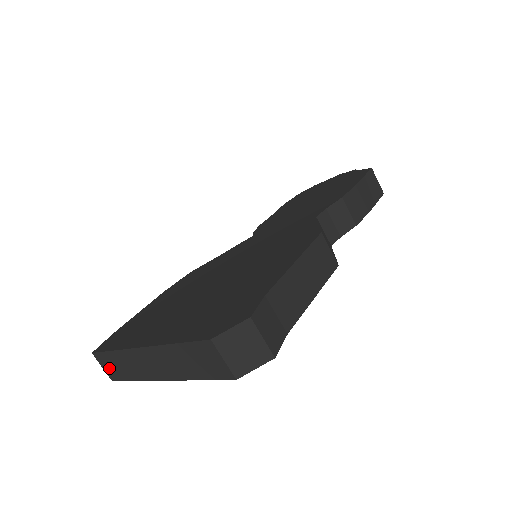
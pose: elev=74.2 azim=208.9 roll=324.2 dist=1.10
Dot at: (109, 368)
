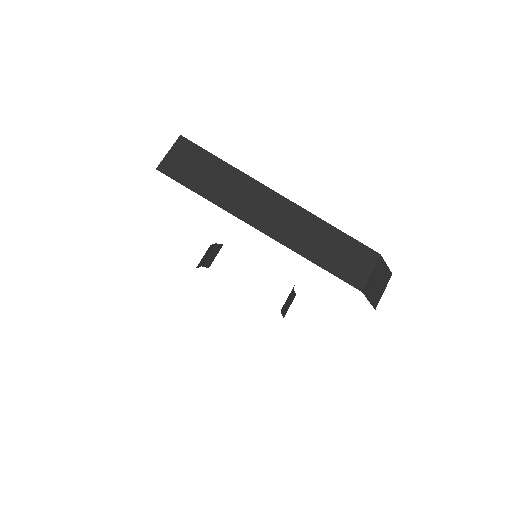
Dot at: (182, 162)
